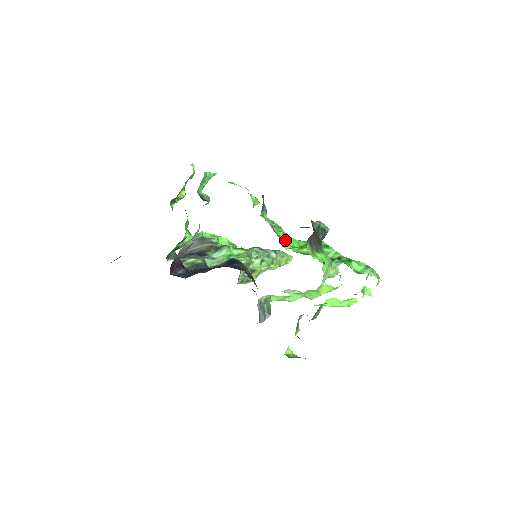
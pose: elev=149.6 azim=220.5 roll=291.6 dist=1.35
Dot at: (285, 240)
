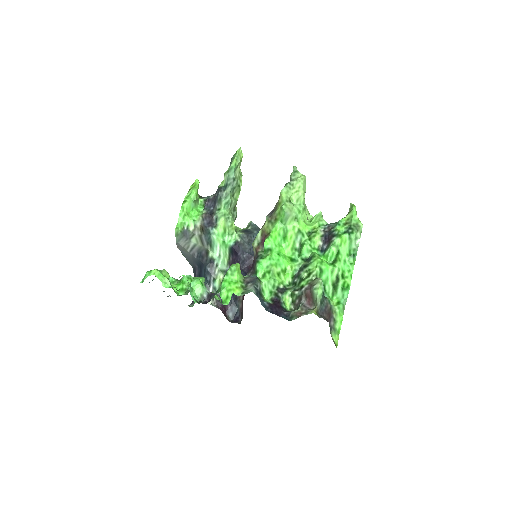
Dot at: (282, 269)
